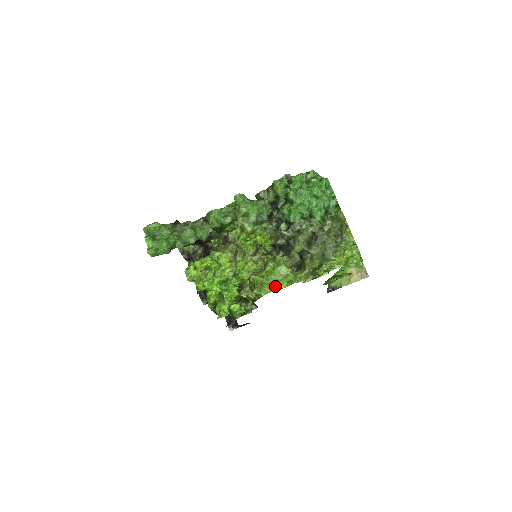
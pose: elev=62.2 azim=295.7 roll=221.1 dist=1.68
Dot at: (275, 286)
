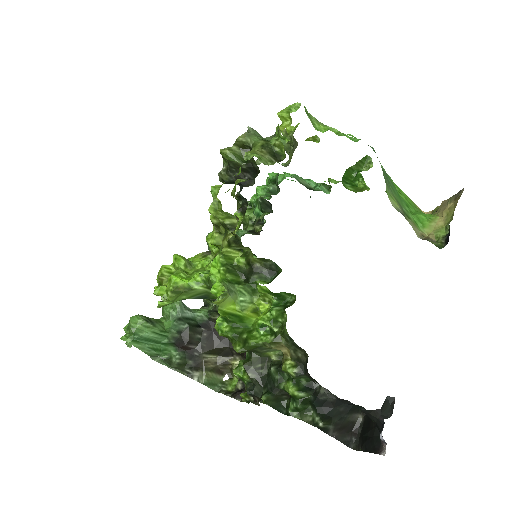
Dot at: occluded
